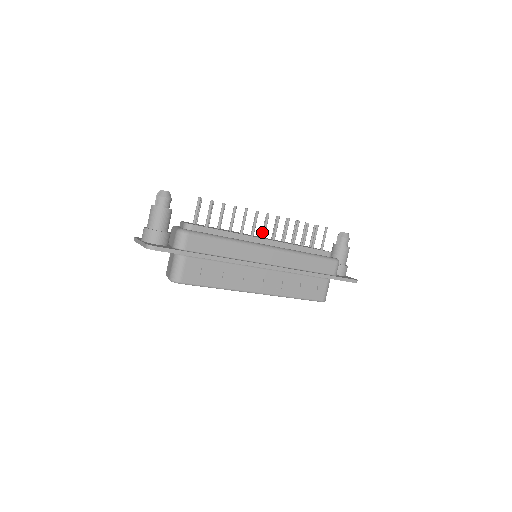
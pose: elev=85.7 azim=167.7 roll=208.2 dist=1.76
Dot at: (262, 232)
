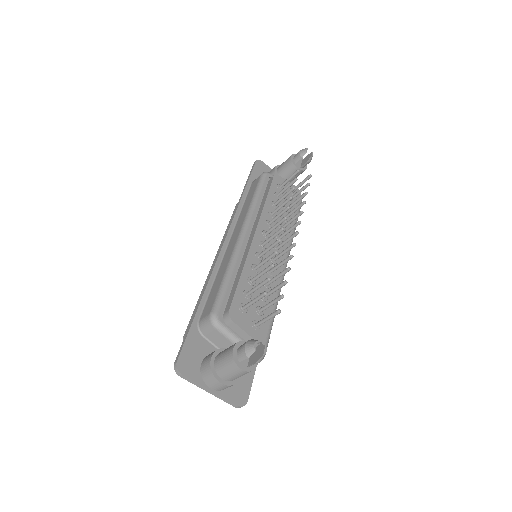
Dot at: (270, 232)
